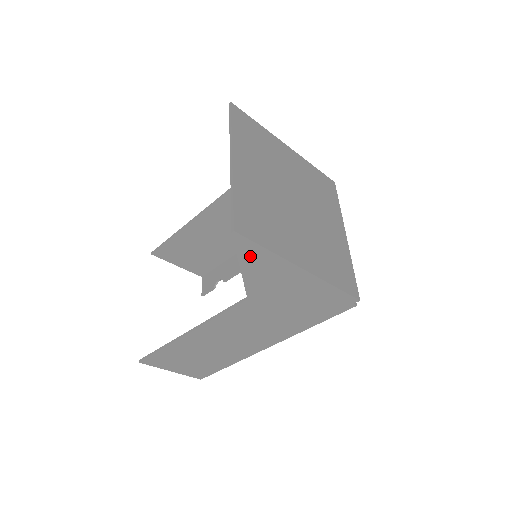
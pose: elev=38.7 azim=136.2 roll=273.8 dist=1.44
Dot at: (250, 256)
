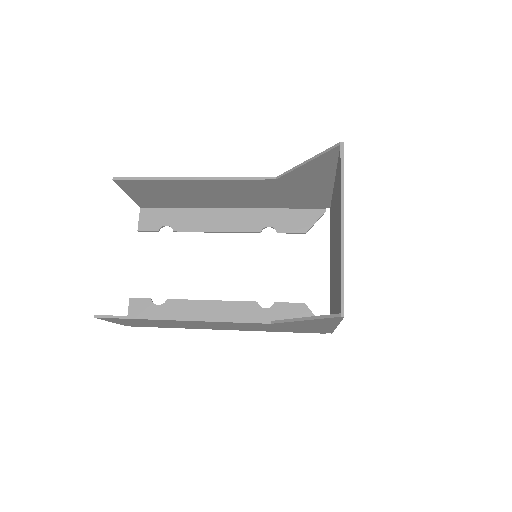
Dot at: (323, 320)
